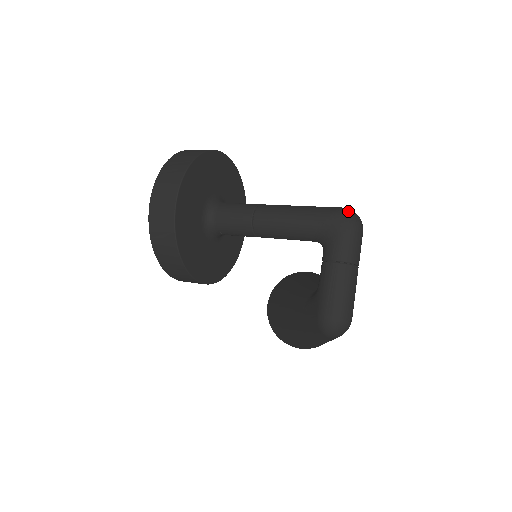
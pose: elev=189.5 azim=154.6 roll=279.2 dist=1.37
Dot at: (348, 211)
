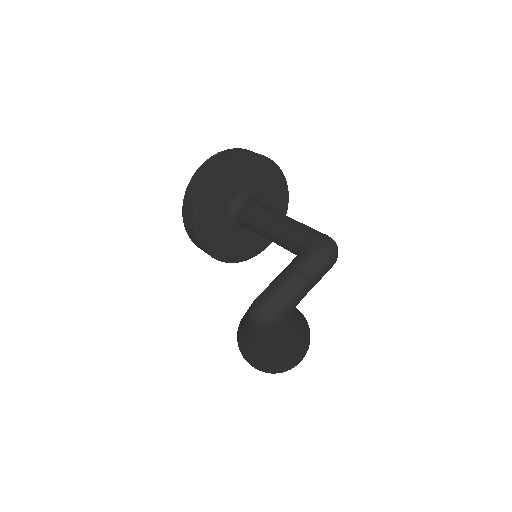
Dot at: (331, 239)
